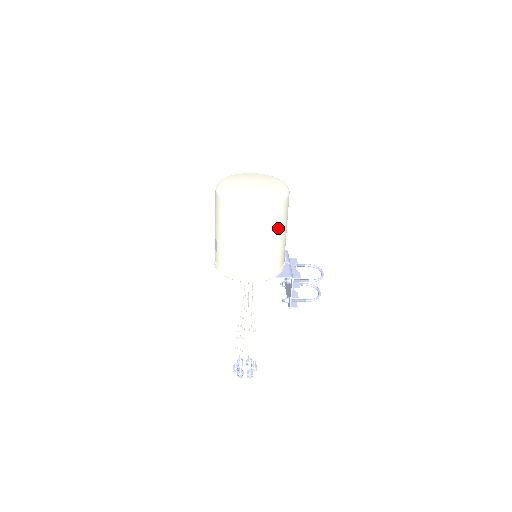
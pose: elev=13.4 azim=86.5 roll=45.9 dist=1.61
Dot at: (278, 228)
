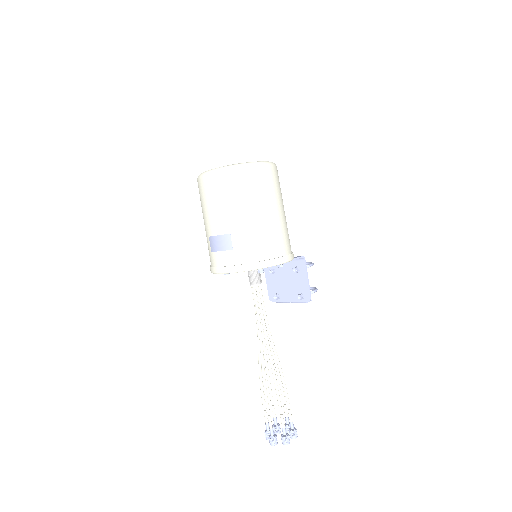
Dot at: occluded
